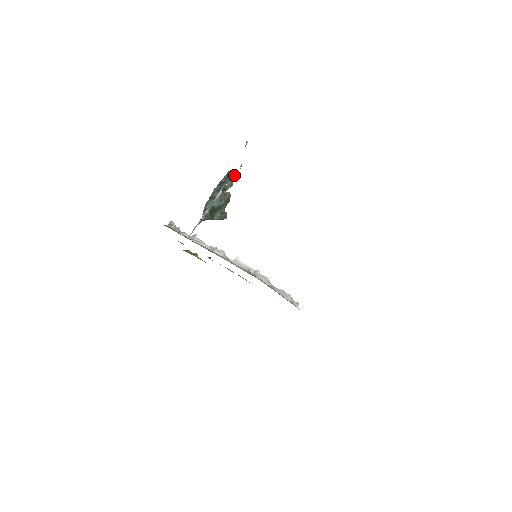
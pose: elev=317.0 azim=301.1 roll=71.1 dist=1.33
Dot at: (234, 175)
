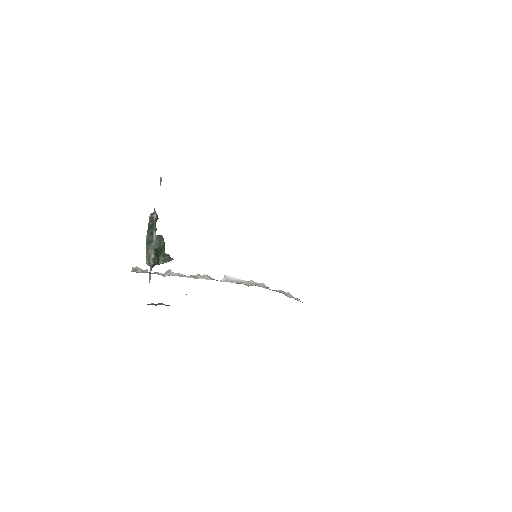
Dot at: (156, 217)
